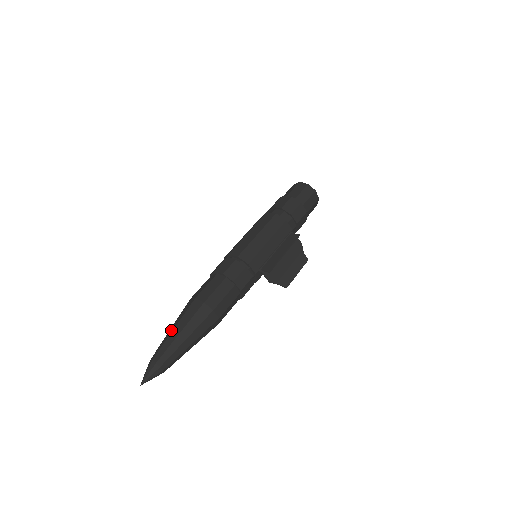
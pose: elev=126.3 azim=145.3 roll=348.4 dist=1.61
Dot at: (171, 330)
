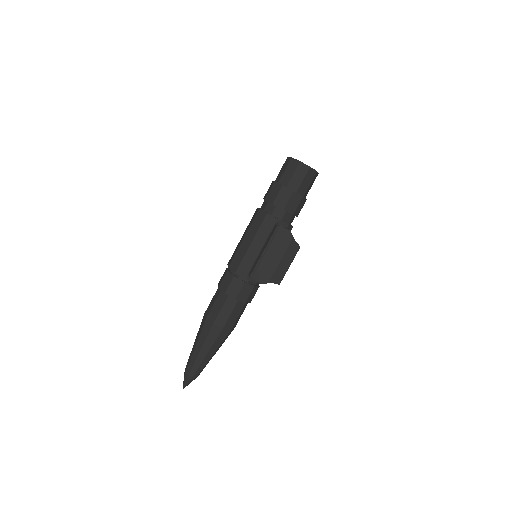
Dot at: occluded
